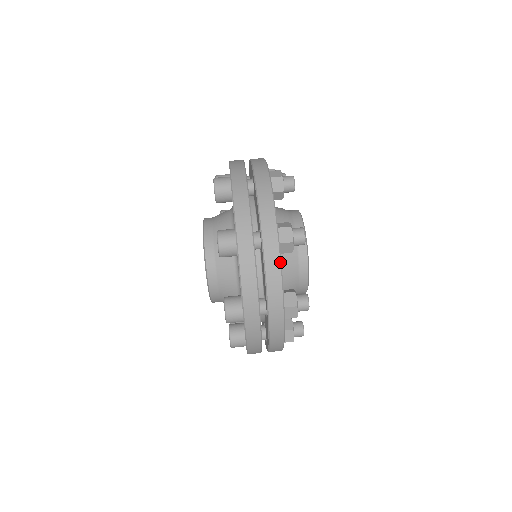
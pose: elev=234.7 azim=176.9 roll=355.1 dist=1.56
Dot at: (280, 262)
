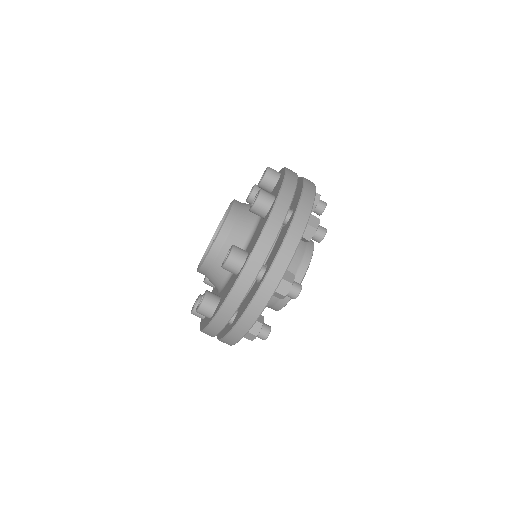
Dot at: (264, 307)
